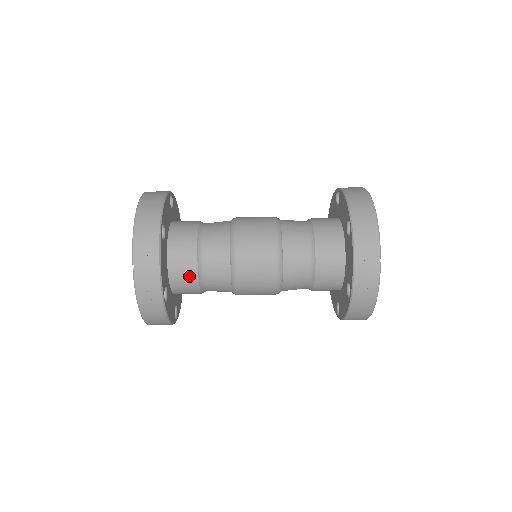
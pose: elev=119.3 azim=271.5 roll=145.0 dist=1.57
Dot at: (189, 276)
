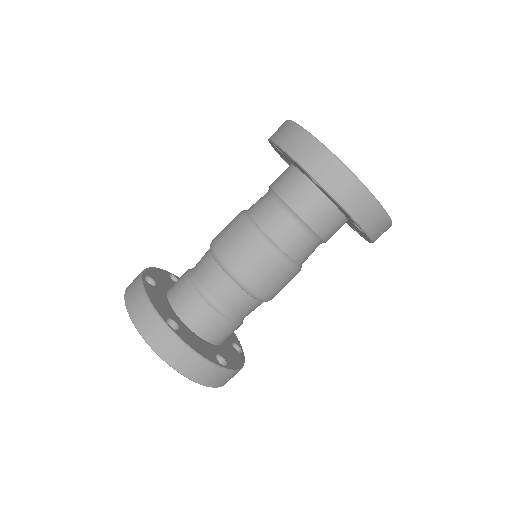
Dot at: occluded
